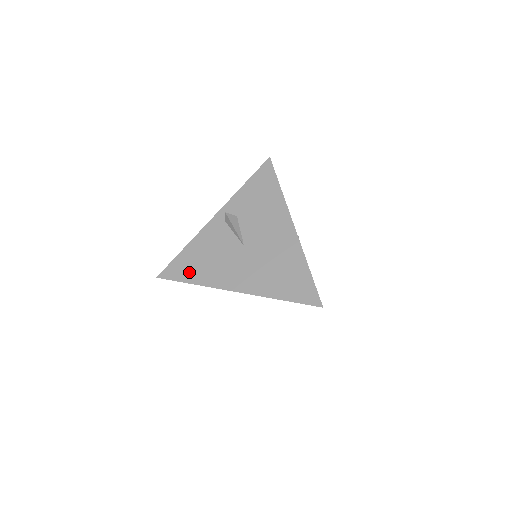
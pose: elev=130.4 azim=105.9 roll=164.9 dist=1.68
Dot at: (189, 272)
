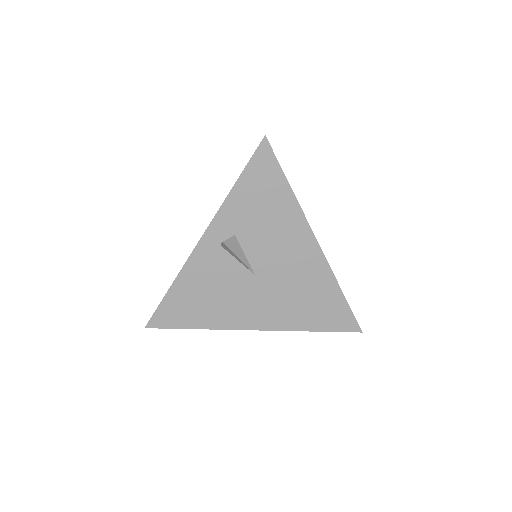
Dot at: (188, 316)
